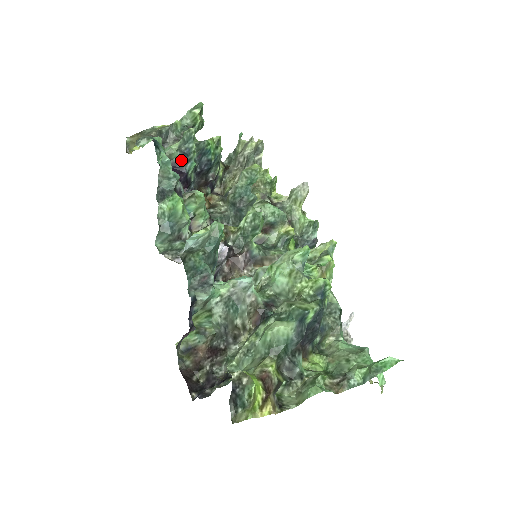
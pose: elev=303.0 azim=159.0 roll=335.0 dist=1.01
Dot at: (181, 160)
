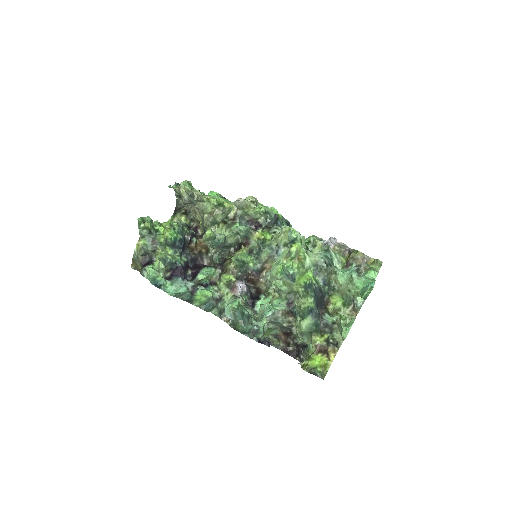
Dot at: (172, 265)
